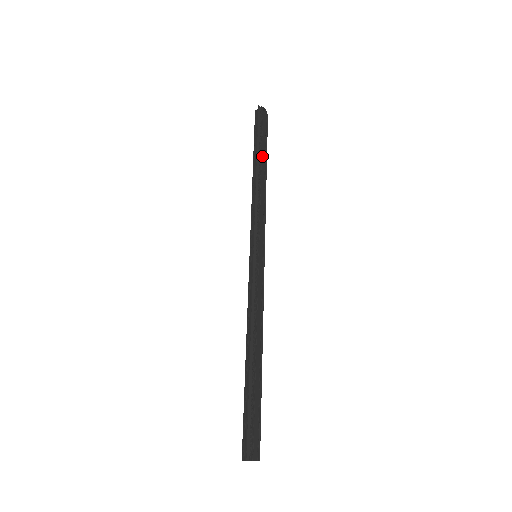
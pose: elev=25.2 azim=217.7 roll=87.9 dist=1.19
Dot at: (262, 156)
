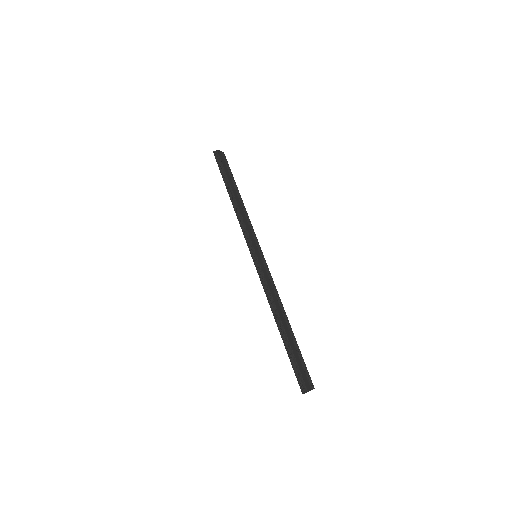
Dot at: (231, 185)
